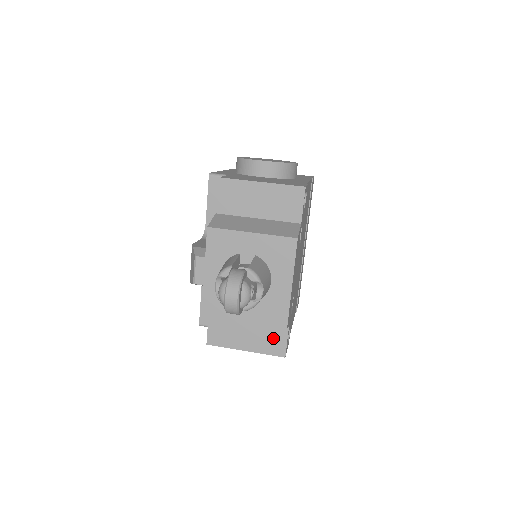
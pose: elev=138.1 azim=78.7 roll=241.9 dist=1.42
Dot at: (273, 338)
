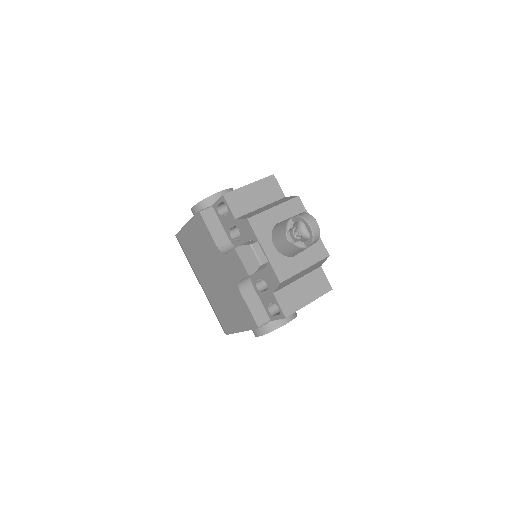
Dot at: (318, 281)
